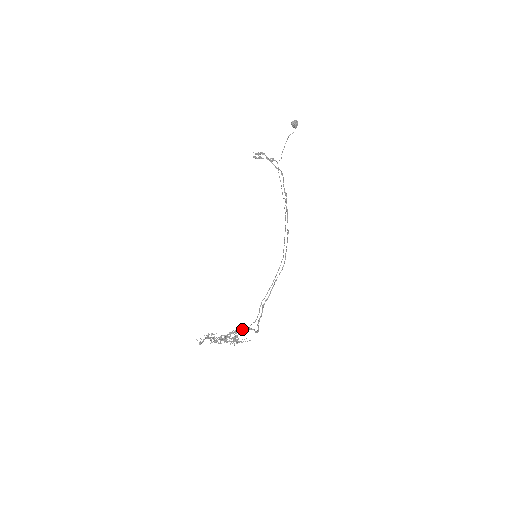
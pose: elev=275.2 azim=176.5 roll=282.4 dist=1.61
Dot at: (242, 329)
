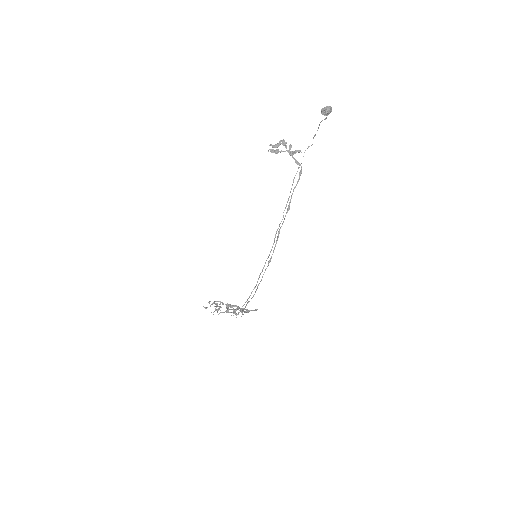
Dot at: occluded
